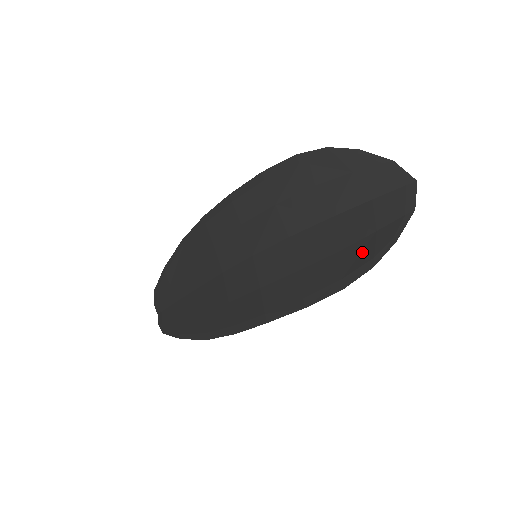
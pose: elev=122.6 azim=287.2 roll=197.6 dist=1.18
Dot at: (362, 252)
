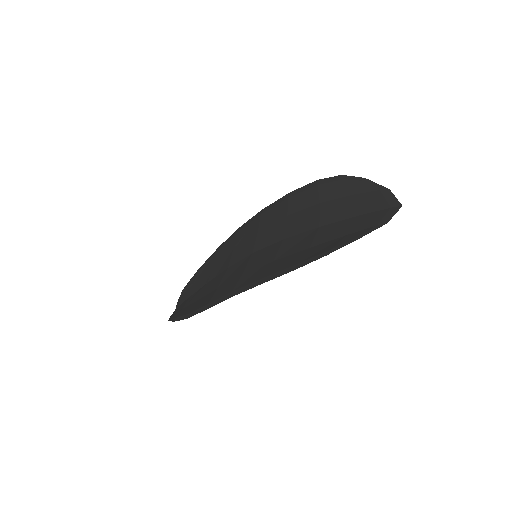
Dot at: (326, 247)
